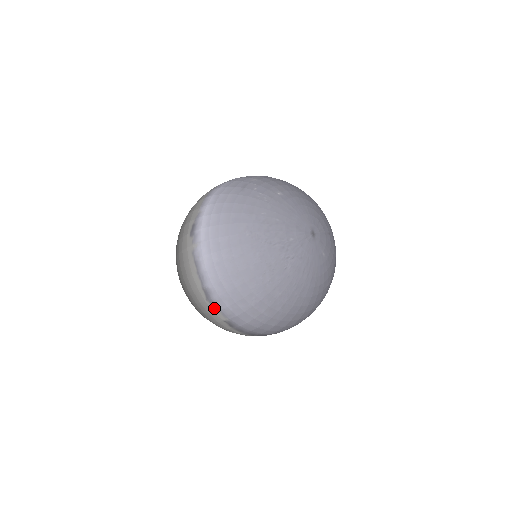
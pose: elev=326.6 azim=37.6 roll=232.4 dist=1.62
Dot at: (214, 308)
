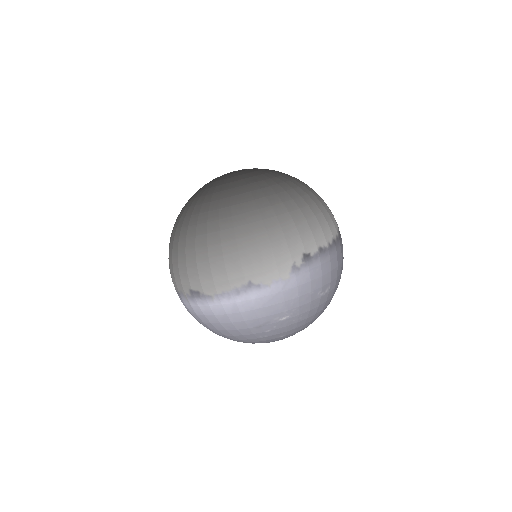
Dot at: occluded
